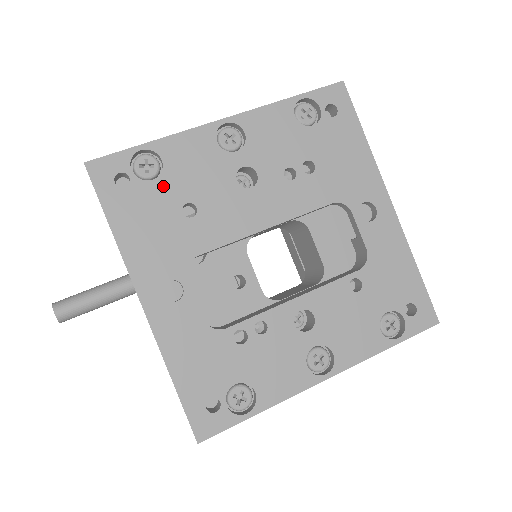
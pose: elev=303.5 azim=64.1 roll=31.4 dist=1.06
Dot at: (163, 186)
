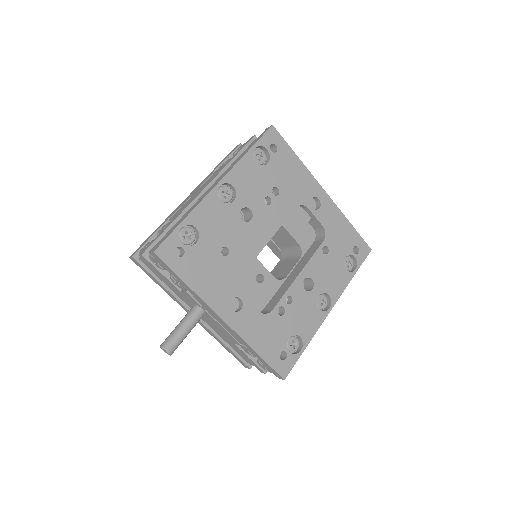
Dot at: (204, 244)
